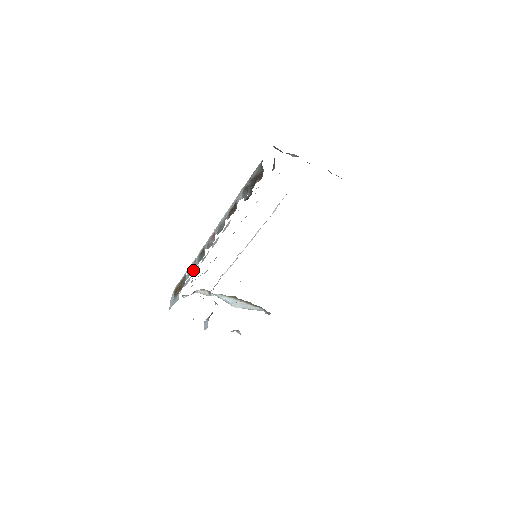
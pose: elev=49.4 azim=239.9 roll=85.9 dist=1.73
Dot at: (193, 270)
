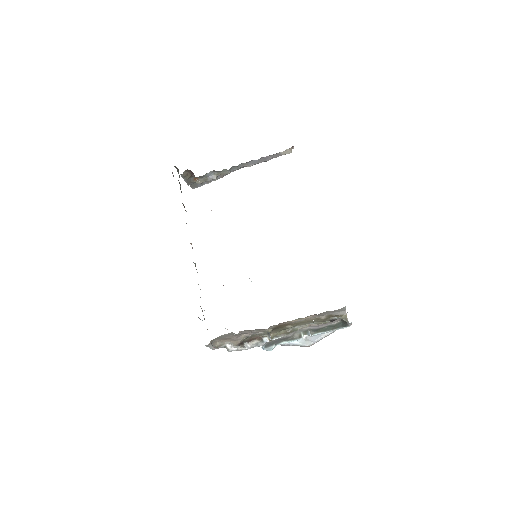
Dot at: occluded
